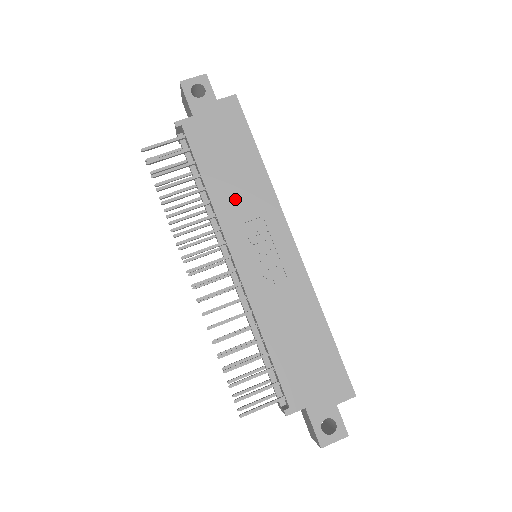
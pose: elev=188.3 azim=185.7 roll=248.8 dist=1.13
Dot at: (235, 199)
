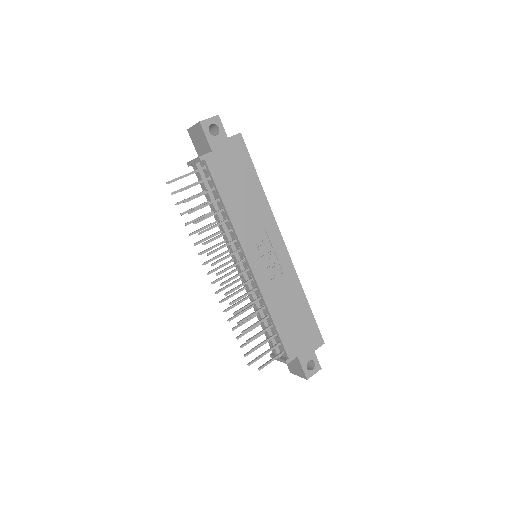
Dot at: (246, 217)
